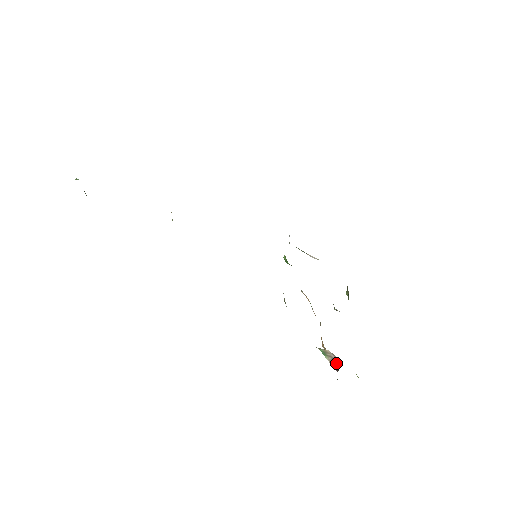
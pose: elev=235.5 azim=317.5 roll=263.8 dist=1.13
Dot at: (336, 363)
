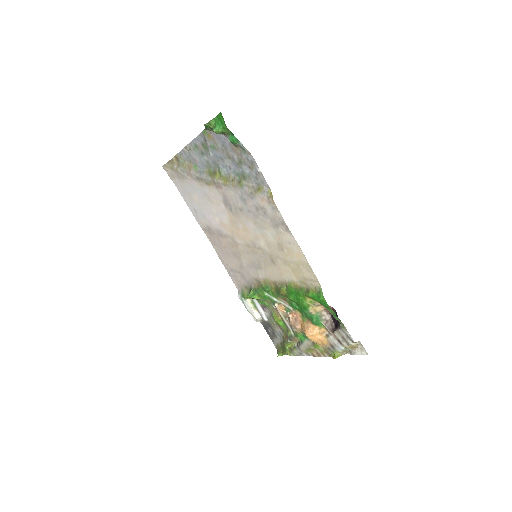
Dot at: (330, 324)
